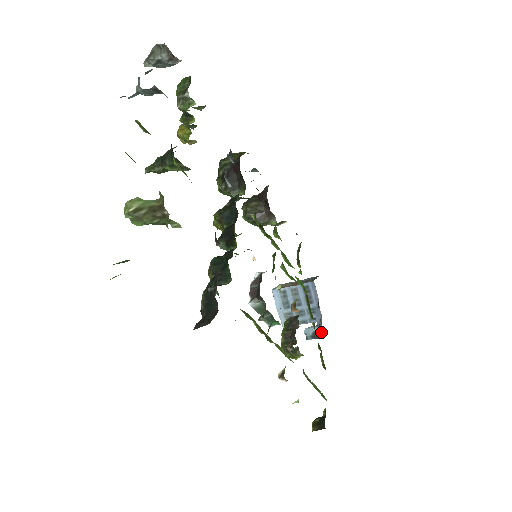
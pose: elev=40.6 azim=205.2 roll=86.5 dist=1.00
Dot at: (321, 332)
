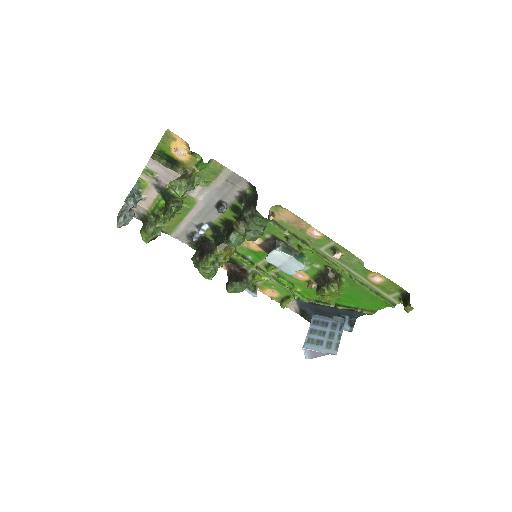
Dot at: (350, 318)
